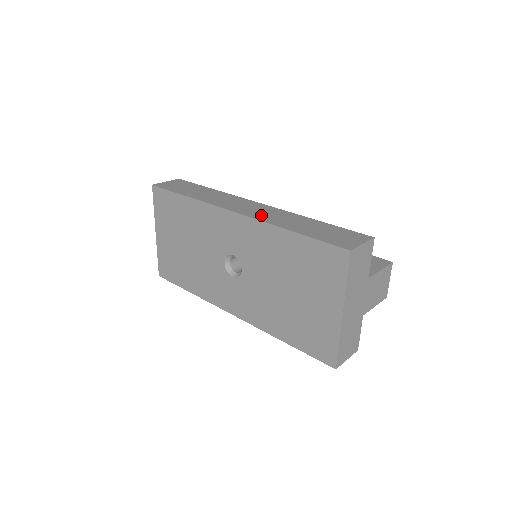
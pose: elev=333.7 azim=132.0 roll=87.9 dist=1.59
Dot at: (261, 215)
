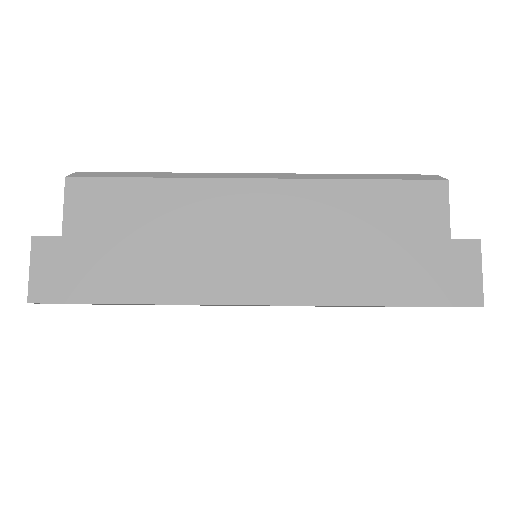
Dot at: (301, 286)
